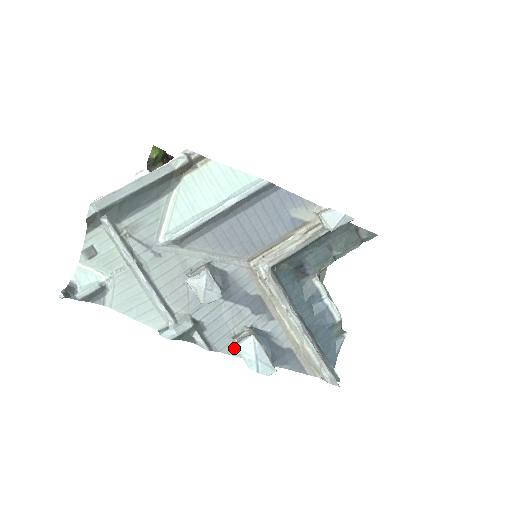
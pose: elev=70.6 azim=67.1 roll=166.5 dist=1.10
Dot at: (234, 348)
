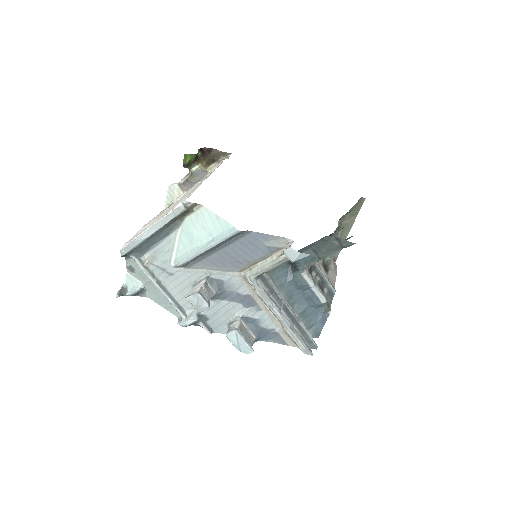
Dot at: occluded
